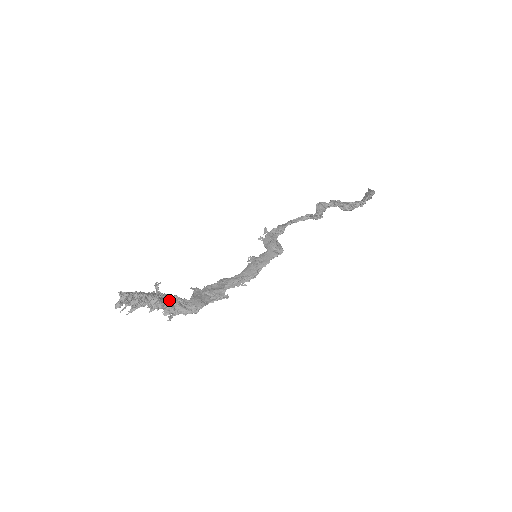
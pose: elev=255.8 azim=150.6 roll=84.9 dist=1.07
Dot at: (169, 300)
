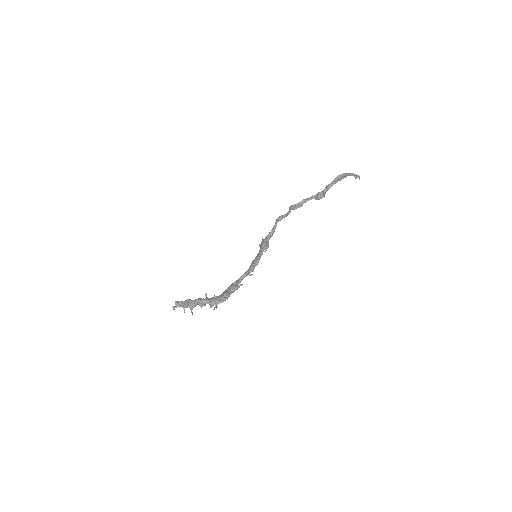
Dot at: (208, 299)
